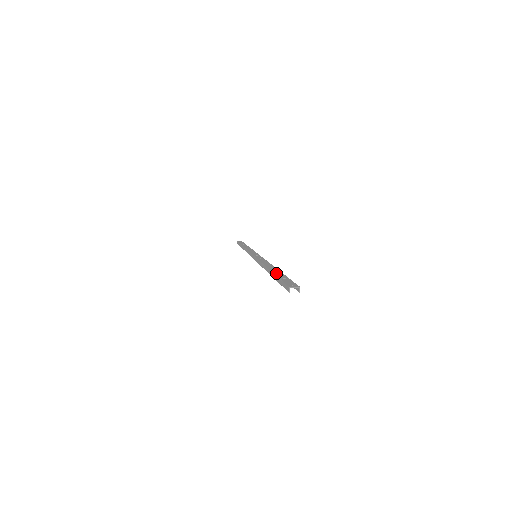
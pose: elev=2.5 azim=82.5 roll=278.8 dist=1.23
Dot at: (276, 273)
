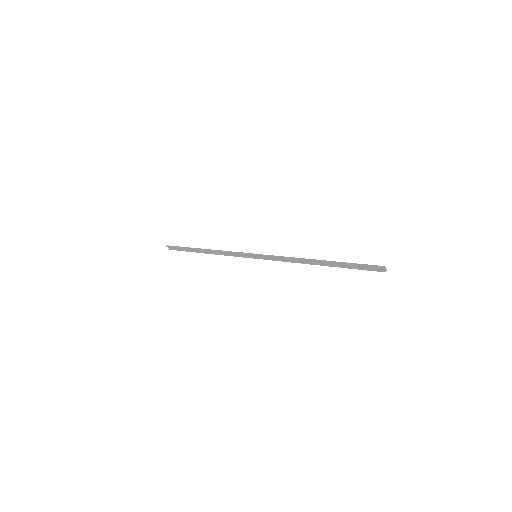
Dot at: (340, 262)
